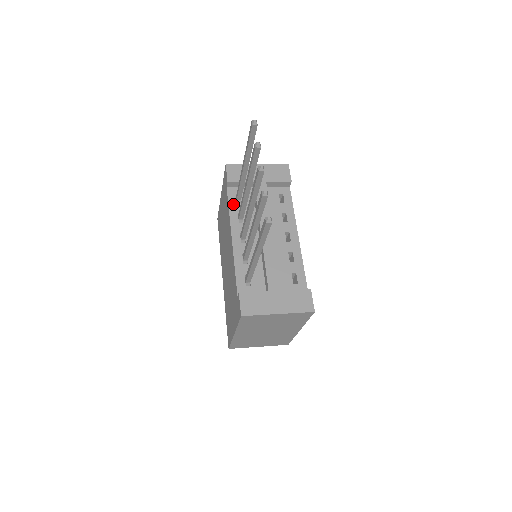
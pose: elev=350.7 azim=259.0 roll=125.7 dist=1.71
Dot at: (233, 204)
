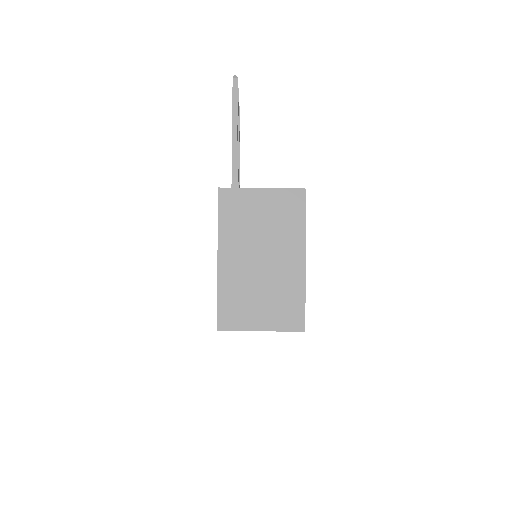
Dot at: occluded
